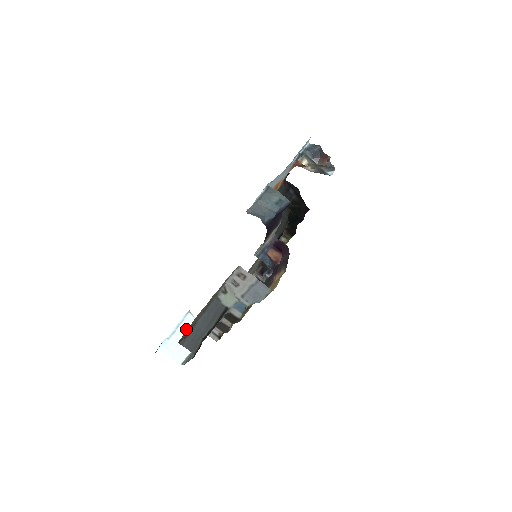
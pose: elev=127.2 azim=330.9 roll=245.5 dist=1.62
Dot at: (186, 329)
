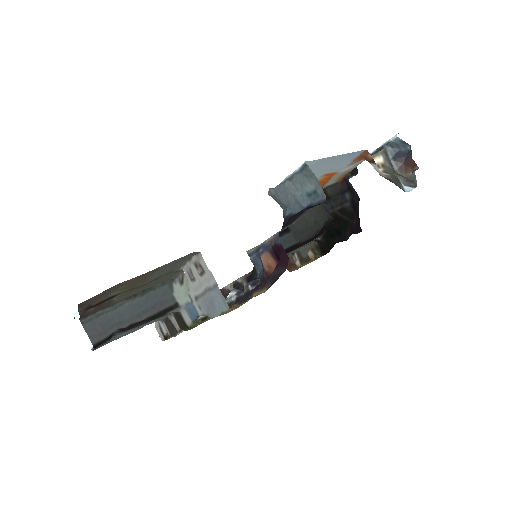
Dot at: occluded
